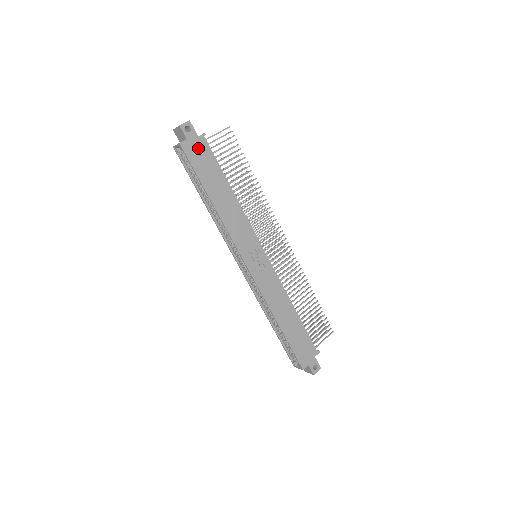
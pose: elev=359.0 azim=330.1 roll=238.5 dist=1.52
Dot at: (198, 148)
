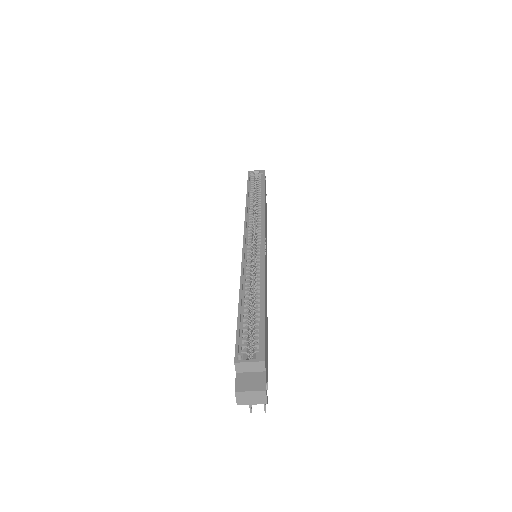
Dot at: (265, 187)
